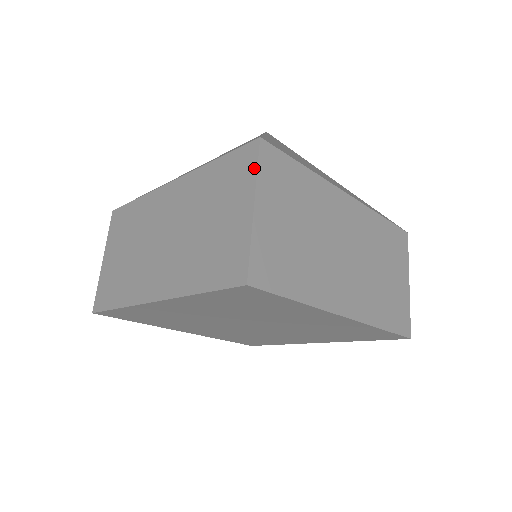
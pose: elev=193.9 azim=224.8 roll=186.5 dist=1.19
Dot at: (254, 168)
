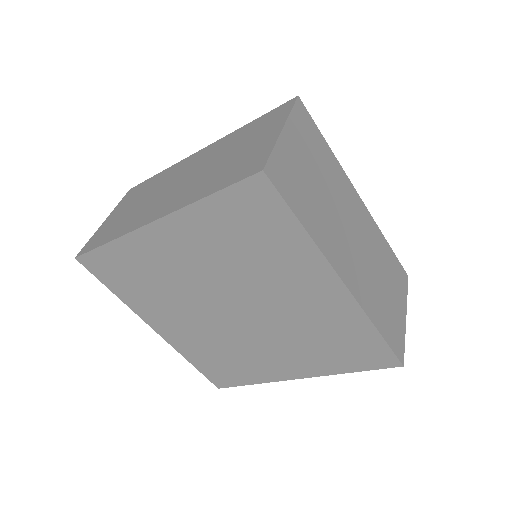
Dot at: (288, 111)
